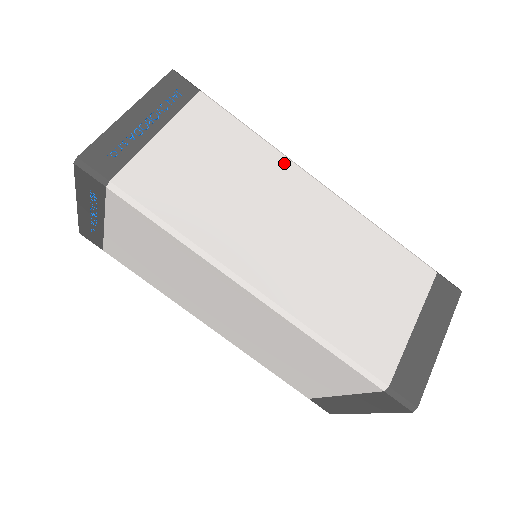
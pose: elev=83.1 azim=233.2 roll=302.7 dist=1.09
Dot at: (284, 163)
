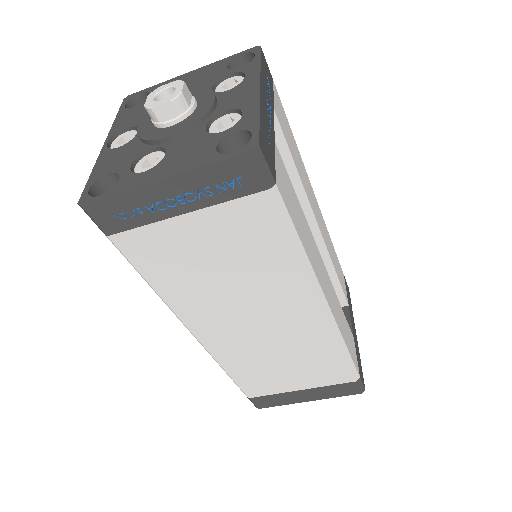
Dot at: (303, 284)
